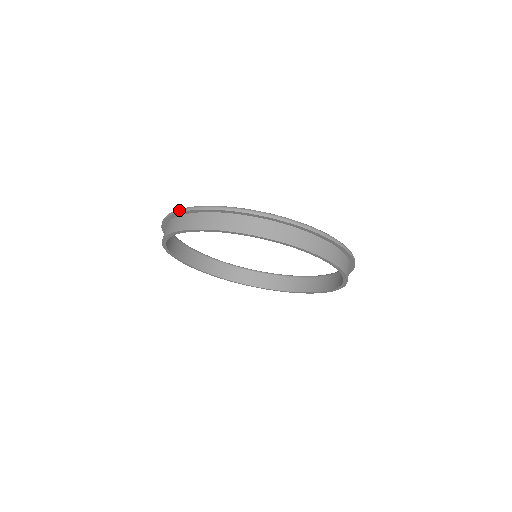
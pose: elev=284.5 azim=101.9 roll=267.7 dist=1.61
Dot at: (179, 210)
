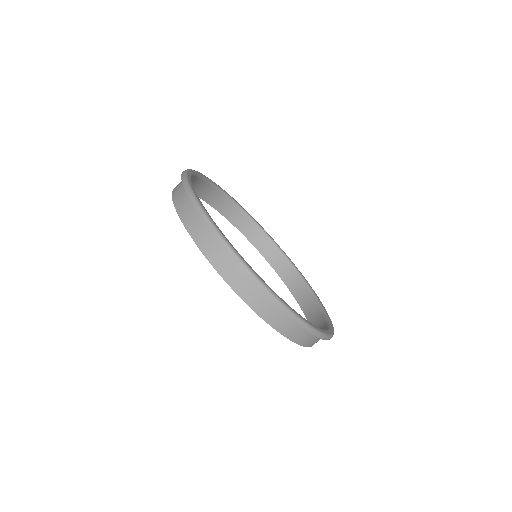
Dot at: (183, 174)
